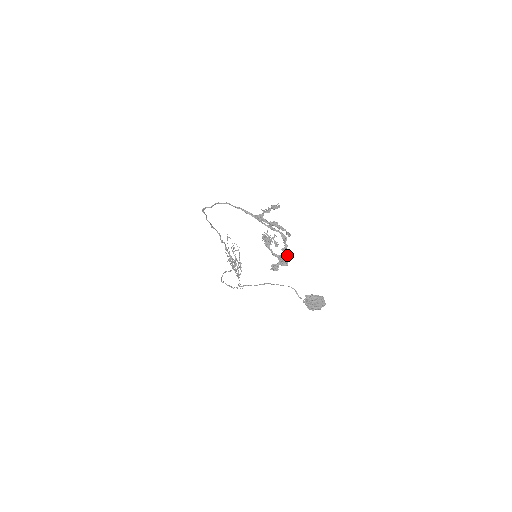
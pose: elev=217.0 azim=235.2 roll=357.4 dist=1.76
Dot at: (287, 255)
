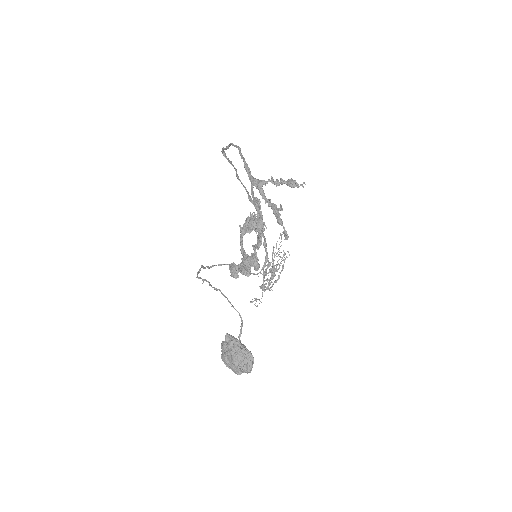
Dot at: (256, 260)
